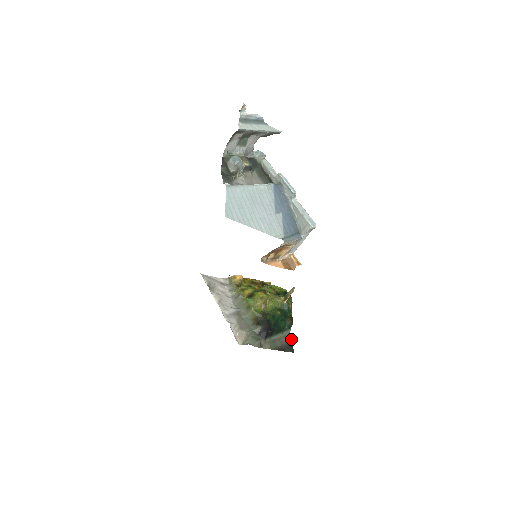
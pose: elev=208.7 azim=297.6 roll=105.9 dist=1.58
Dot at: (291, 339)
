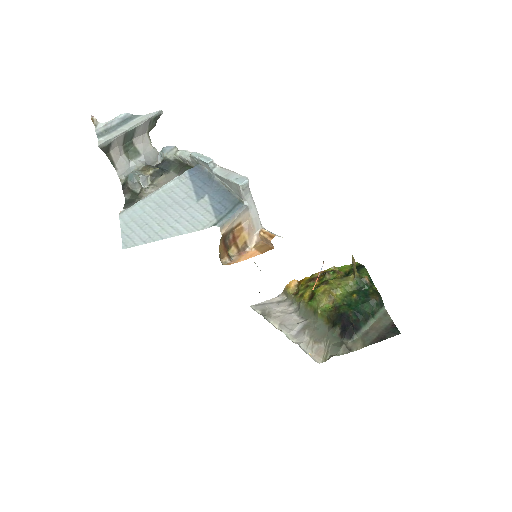
Dot at: (390, 318)
